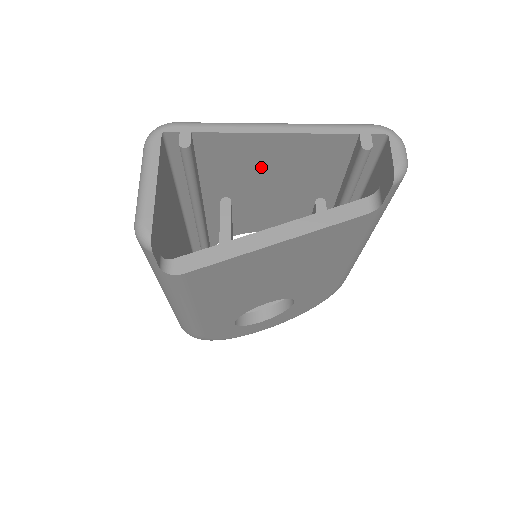
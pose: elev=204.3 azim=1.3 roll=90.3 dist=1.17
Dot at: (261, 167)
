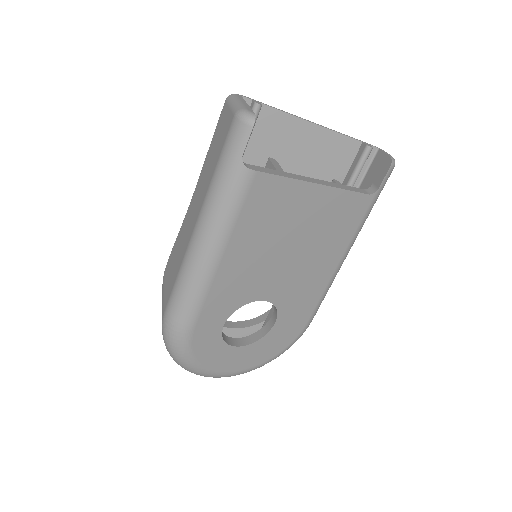
Dot at: (290, 158)
